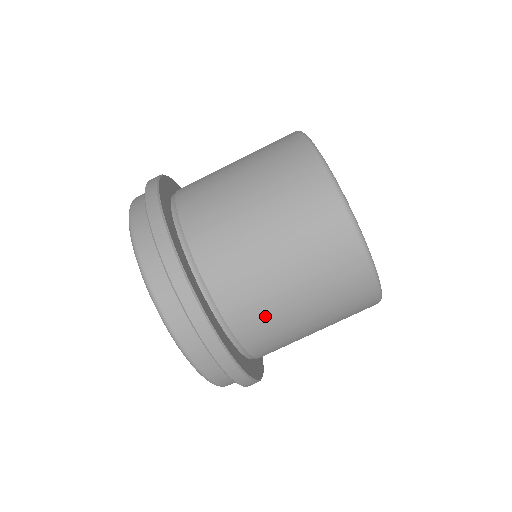
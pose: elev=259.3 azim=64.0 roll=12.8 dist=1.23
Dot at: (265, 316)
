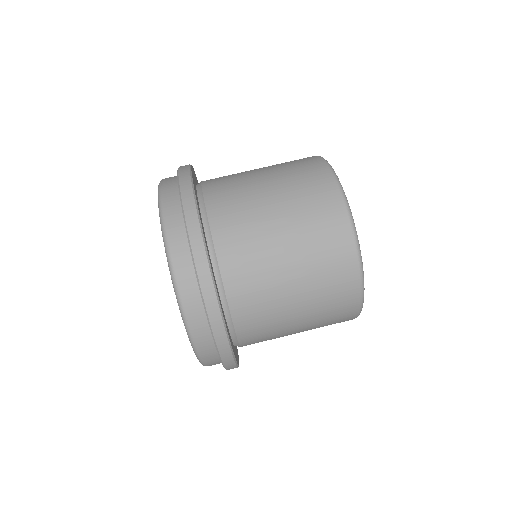
Dot at: (260, 294)
